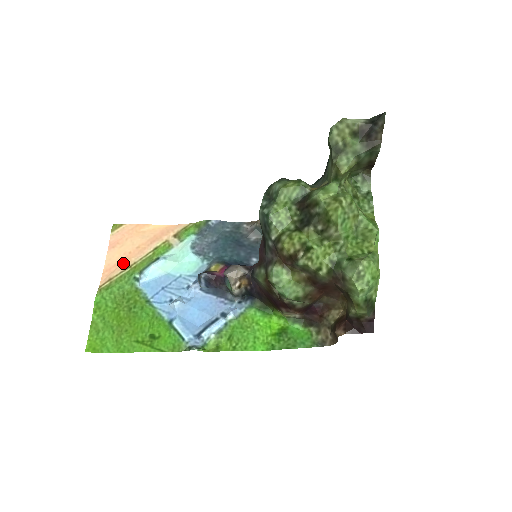
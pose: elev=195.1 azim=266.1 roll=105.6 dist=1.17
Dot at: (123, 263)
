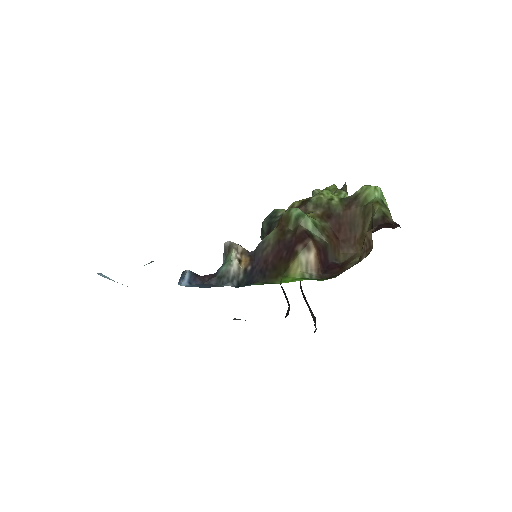
Dot at: occluded
